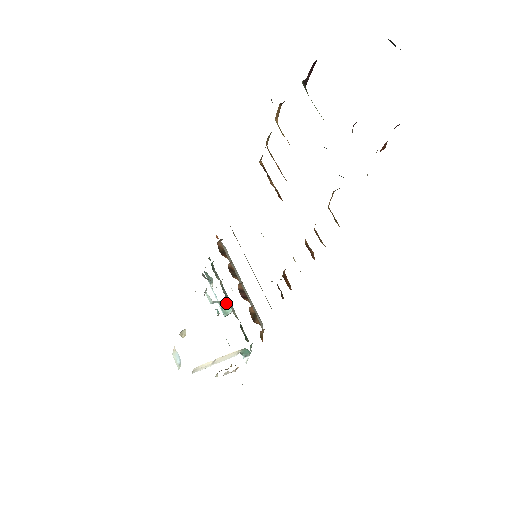
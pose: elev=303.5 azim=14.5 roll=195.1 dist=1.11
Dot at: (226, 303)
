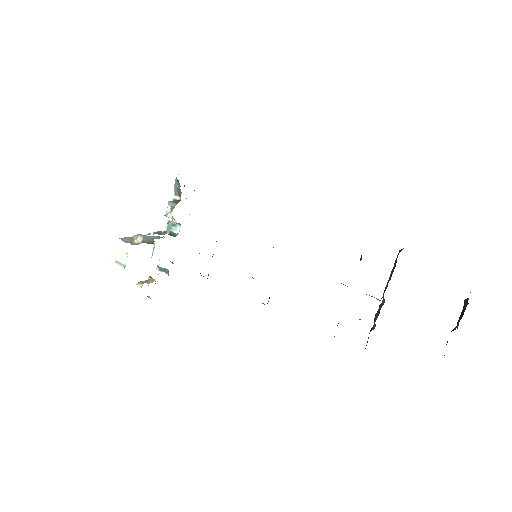
Dot at: (177, 223)
